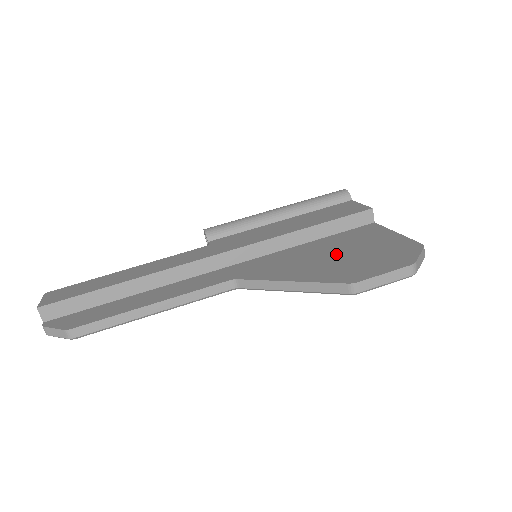
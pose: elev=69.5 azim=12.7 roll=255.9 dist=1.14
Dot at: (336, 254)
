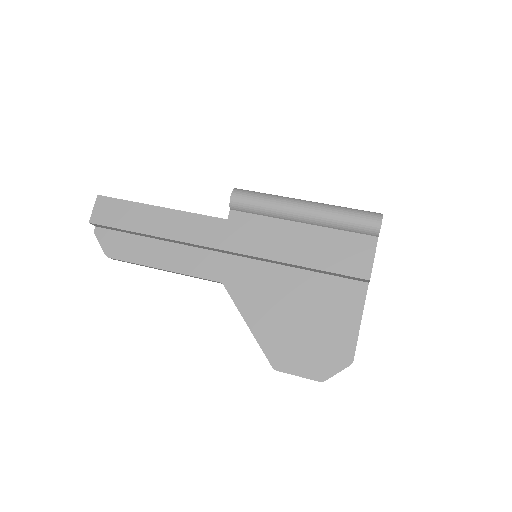
Dot at: (299, 315)
